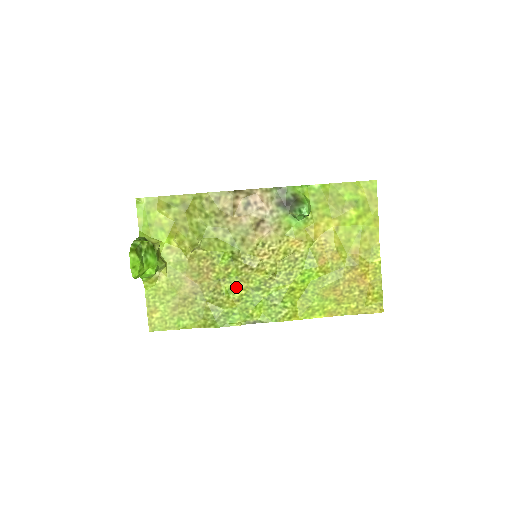
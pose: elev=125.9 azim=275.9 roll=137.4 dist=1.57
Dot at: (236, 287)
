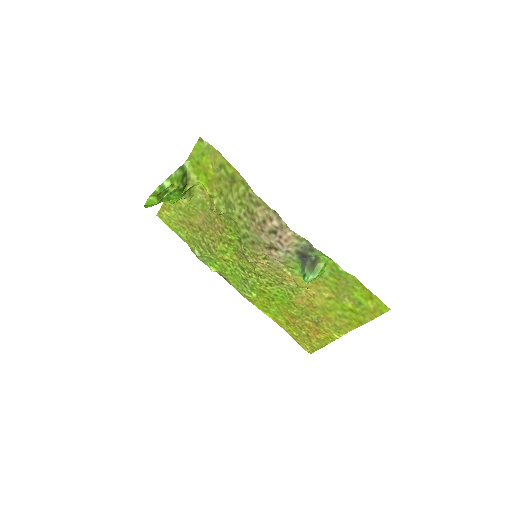
Dot at: (229, 254)
